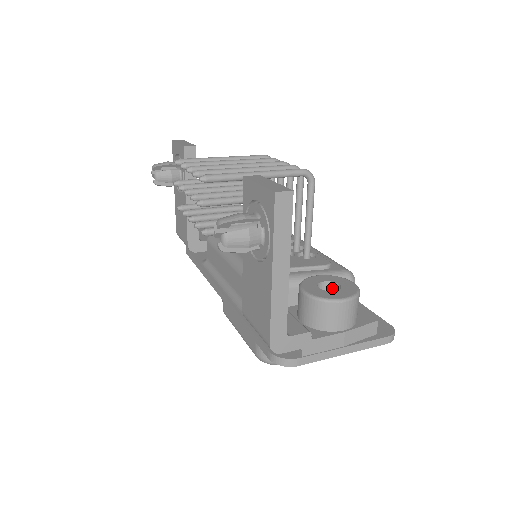
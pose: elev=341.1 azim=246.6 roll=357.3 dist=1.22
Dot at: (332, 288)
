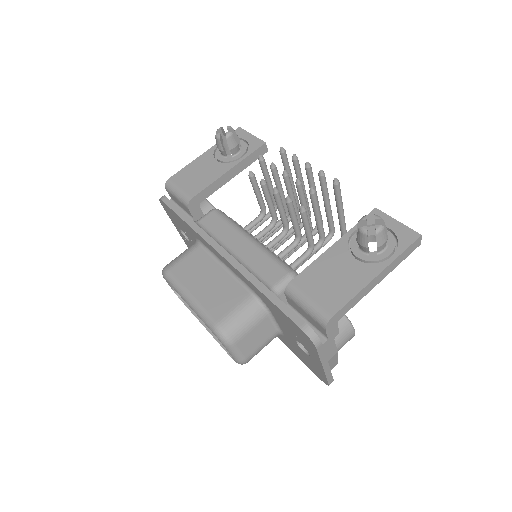
Dot at: occluded
